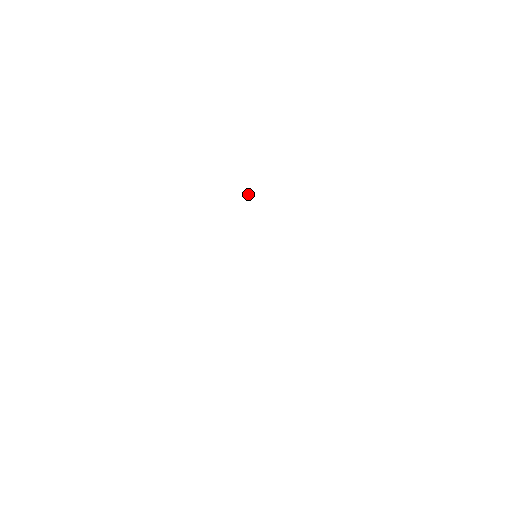
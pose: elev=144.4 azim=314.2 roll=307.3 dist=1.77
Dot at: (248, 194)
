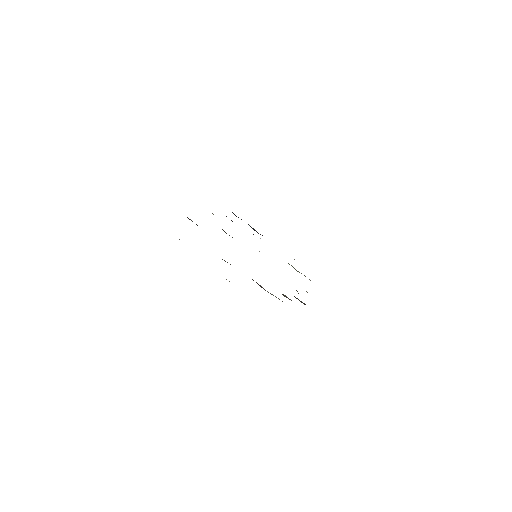
Dot at: occluded
